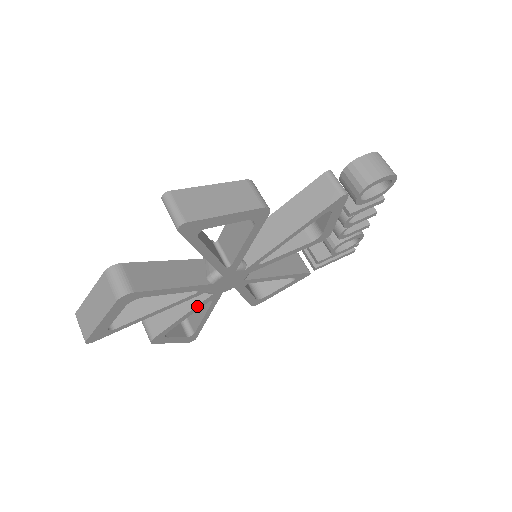
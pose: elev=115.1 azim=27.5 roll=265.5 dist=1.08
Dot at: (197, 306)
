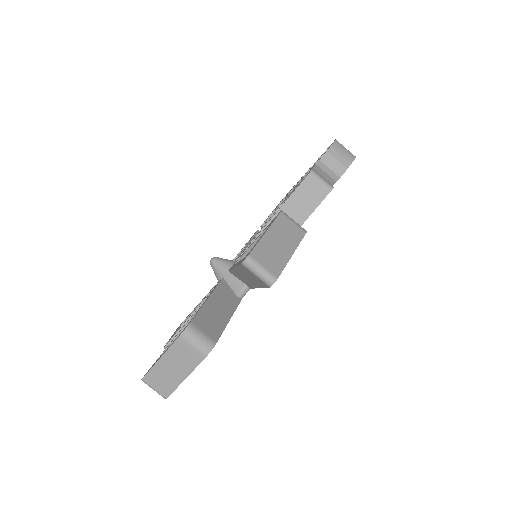
Dot at: occluded
